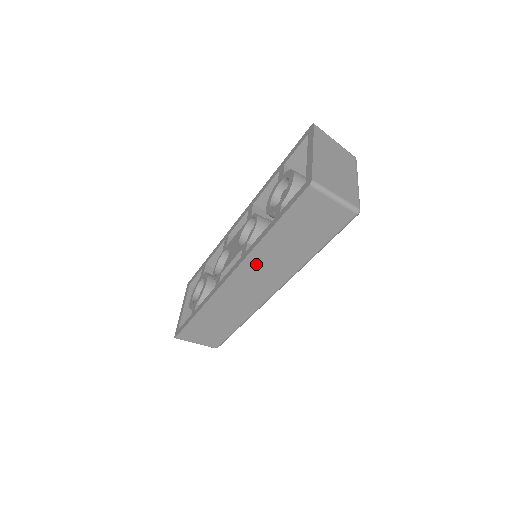
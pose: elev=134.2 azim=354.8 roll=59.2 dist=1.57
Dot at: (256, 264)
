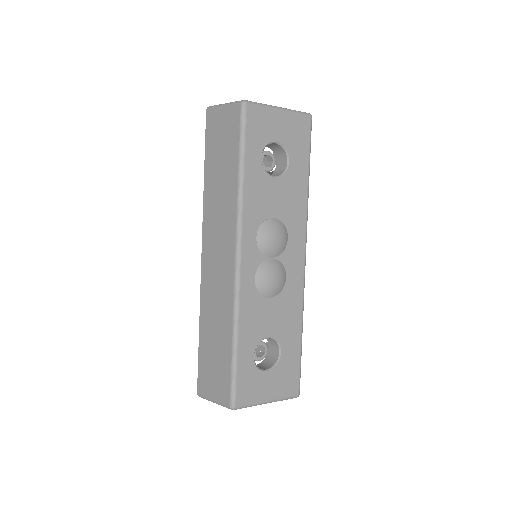
Dot at: (211, 222)
